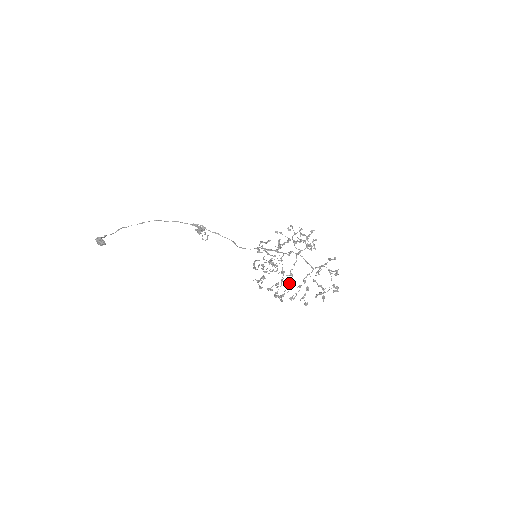
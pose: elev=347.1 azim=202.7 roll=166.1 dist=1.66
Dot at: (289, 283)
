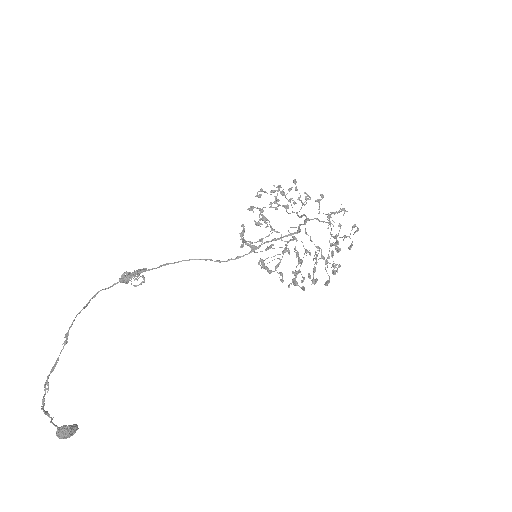
Dot at: (323, 258)
